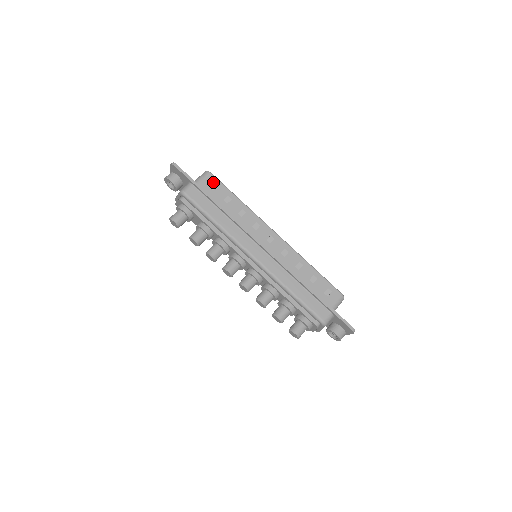
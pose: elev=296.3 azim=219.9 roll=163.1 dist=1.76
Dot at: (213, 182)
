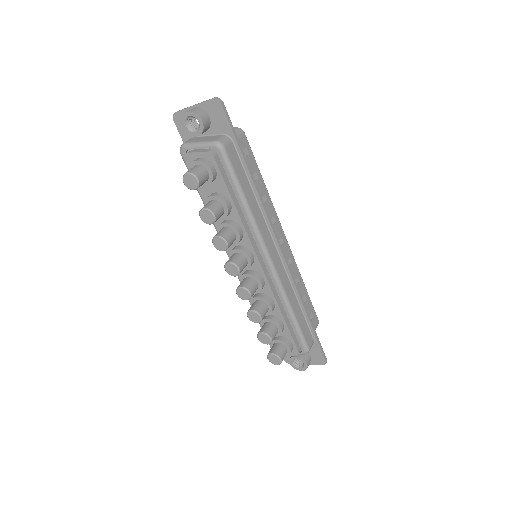
Dot at: (246, 147)
